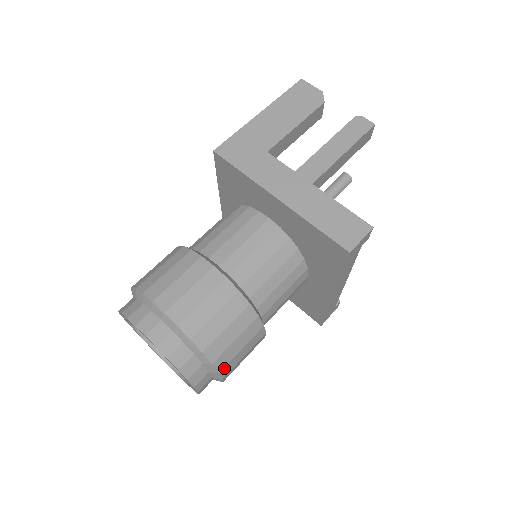
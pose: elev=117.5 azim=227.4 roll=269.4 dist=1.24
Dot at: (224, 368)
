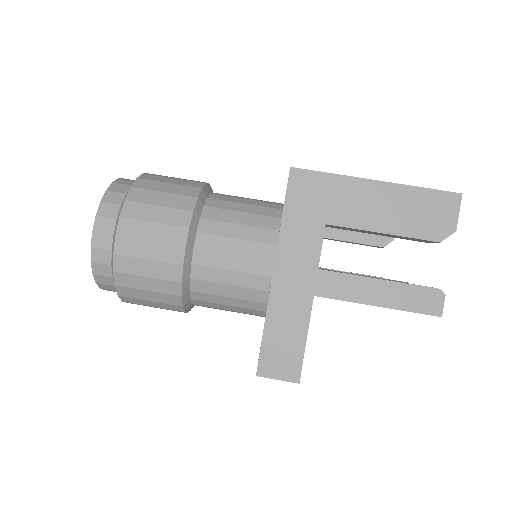
Dot at: (129, 302)
